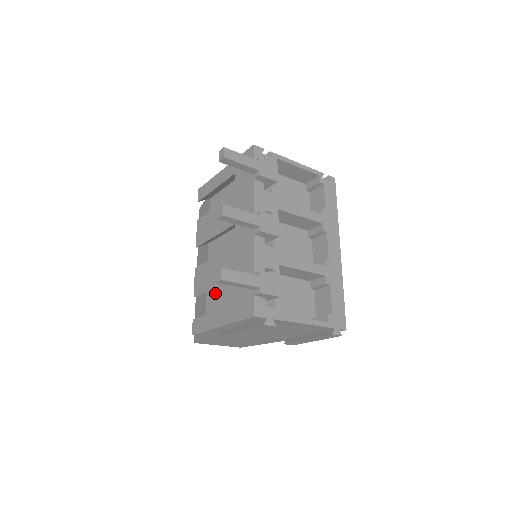
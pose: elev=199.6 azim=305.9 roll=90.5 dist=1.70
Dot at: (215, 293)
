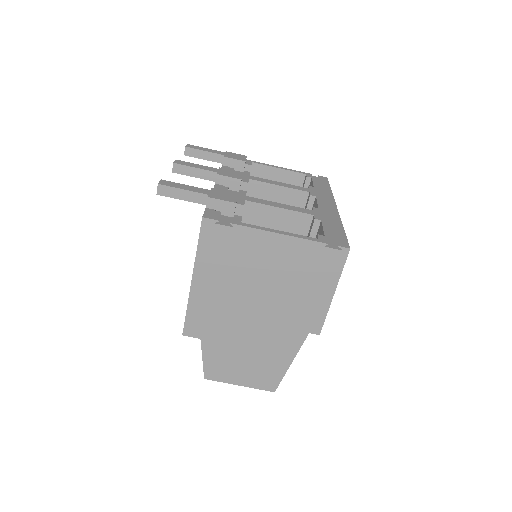
Dot at: occluded
